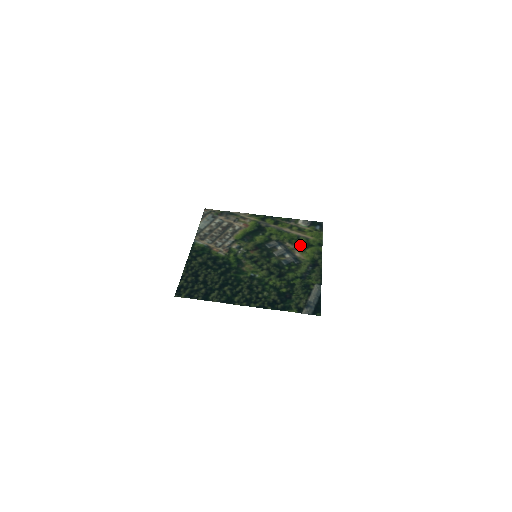
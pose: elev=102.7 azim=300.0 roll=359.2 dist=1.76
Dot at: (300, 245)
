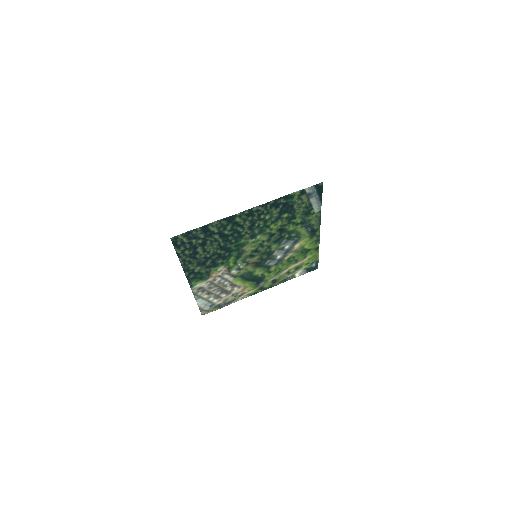
Dot at: (298, 254)
